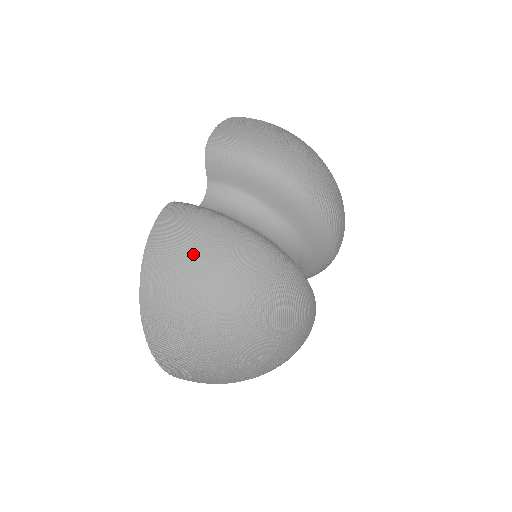
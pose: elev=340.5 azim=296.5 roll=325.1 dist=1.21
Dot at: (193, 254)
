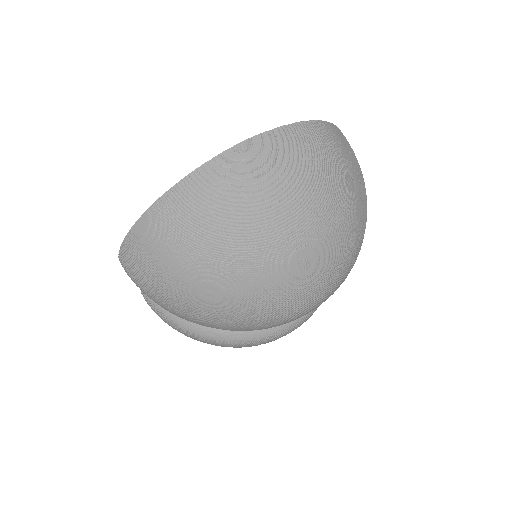
Dot at: occluded
